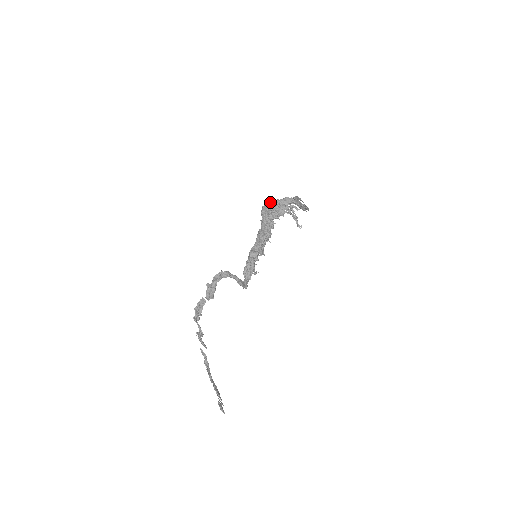
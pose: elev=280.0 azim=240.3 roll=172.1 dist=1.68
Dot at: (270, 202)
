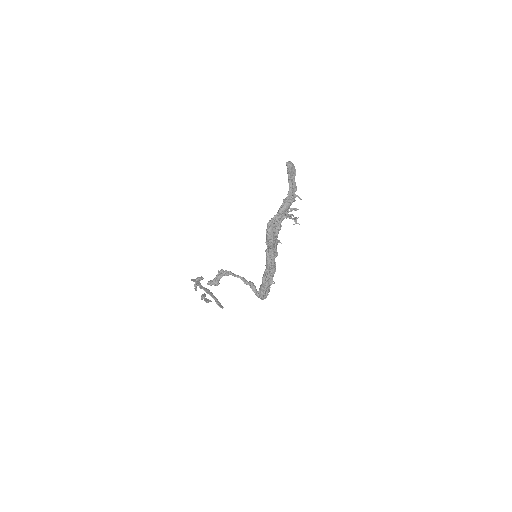
Dot at: (274, 223)
